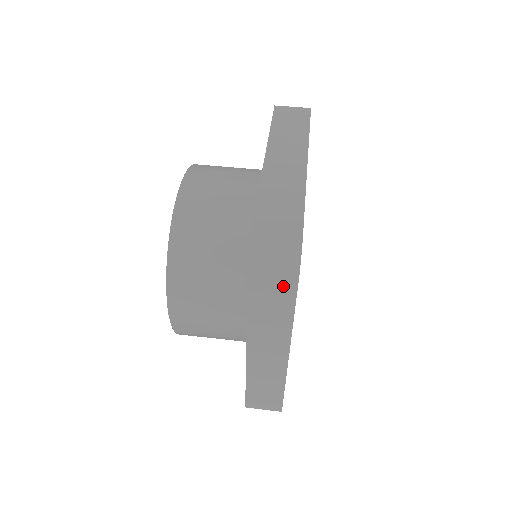
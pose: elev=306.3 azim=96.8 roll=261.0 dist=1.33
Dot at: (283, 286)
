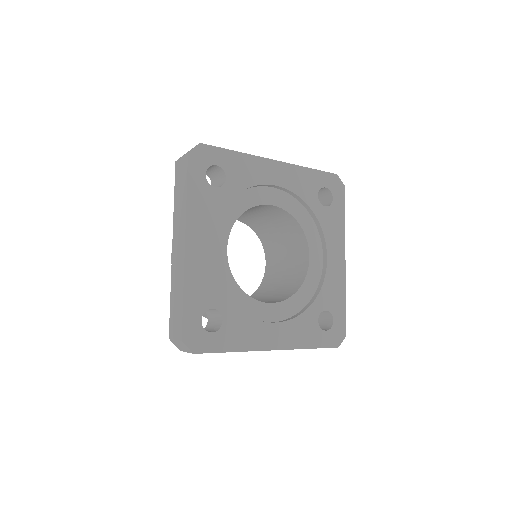
Dot at: (184, 167)
